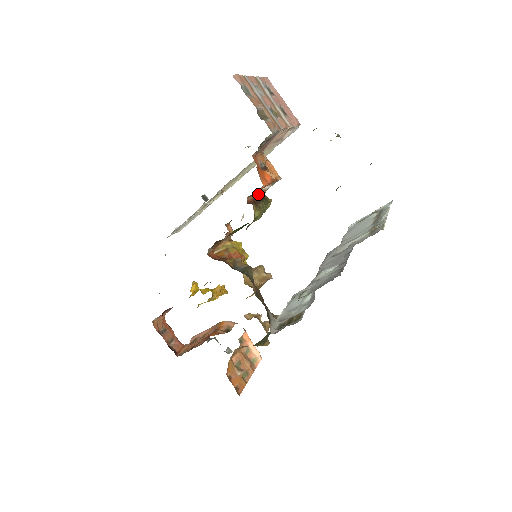
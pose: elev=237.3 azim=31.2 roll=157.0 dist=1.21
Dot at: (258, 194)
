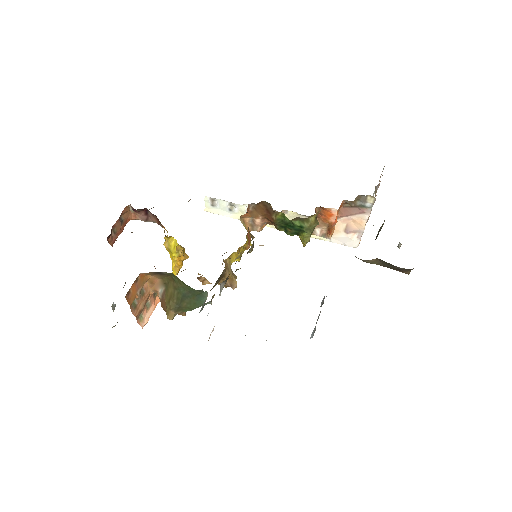
Dot at: occluded
